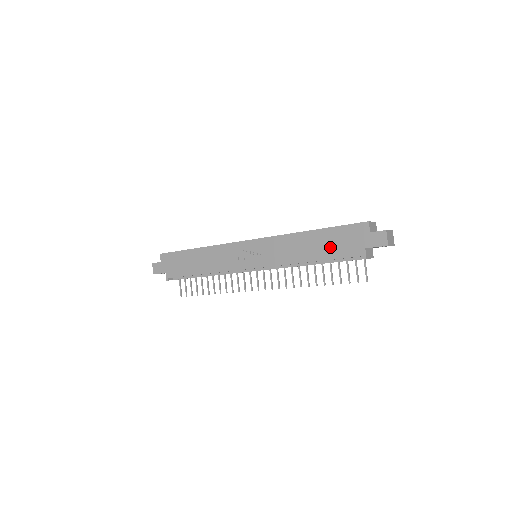
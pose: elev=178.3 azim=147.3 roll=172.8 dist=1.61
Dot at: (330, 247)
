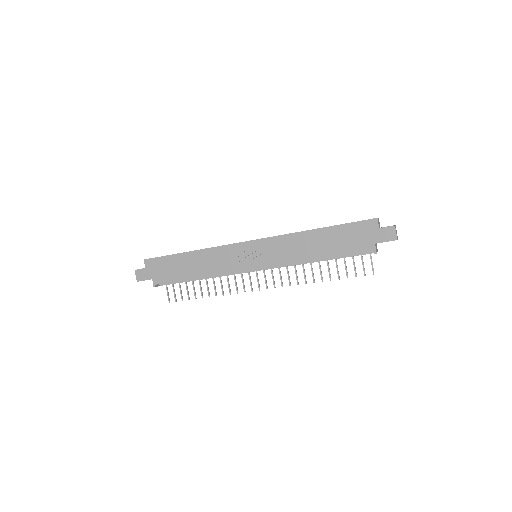
Dot at: (339, 244)
